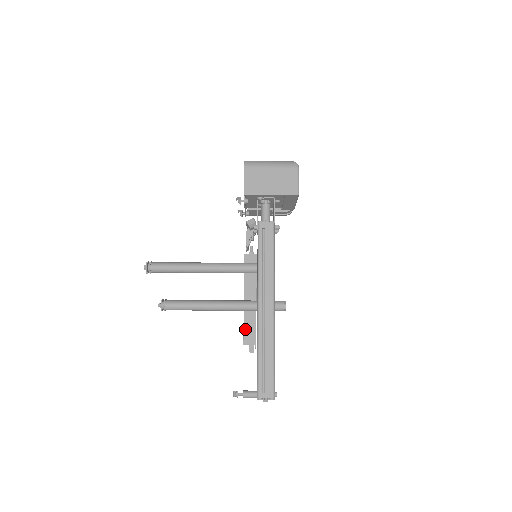
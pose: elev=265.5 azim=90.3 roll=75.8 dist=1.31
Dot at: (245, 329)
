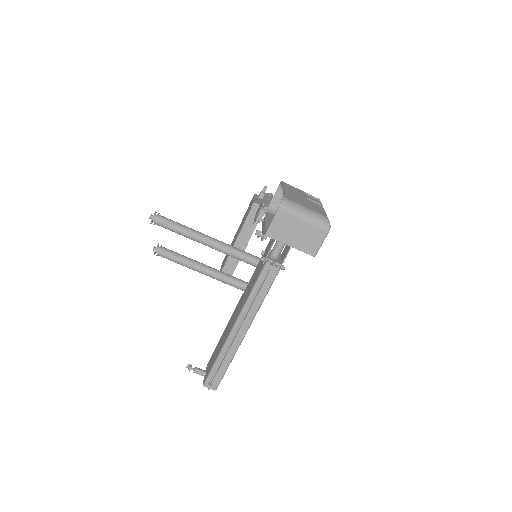
Dot at: (226, 265)
